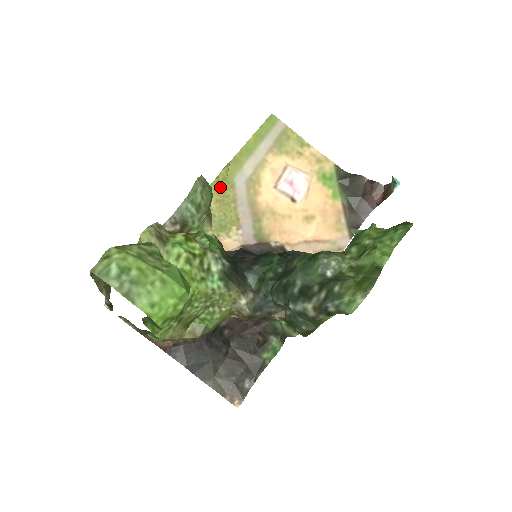
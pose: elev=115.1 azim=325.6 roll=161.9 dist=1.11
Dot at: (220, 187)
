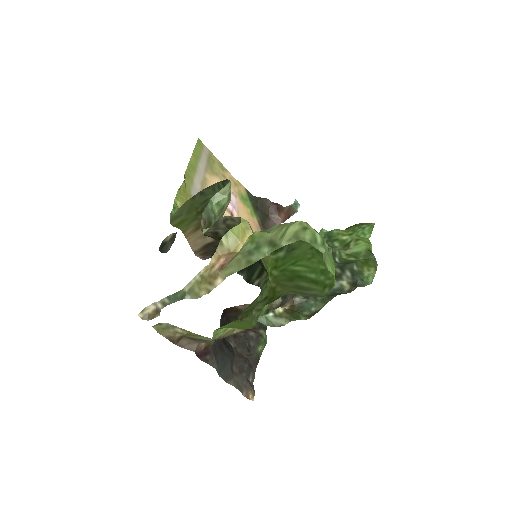
Dot at: (184, 198)
